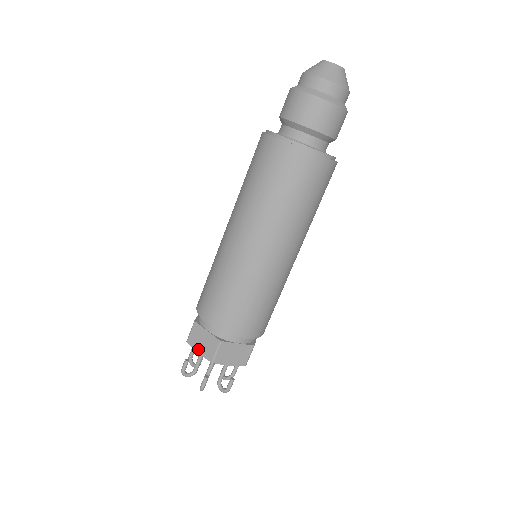
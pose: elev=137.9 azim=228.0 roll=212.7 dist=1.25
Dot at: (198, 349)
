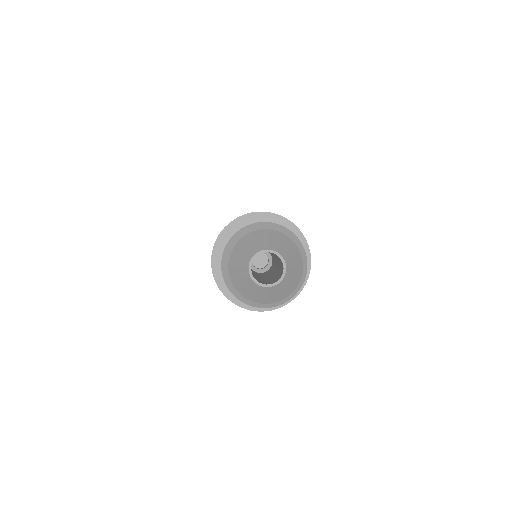
Dot at: occluded
